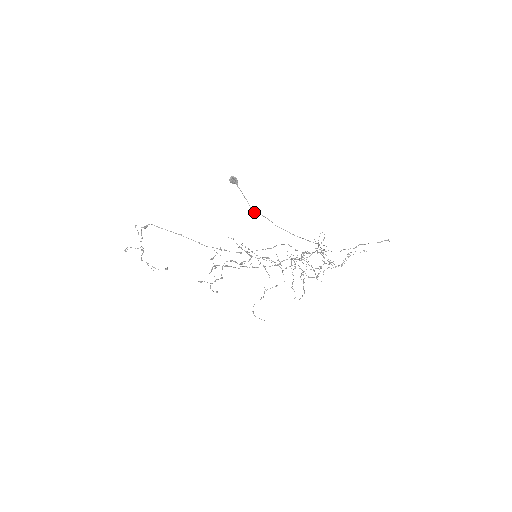
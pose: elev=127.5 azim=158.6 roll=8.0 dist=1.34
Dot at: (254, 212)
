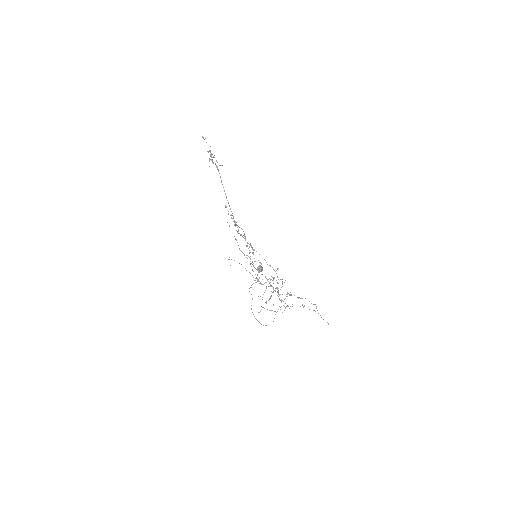
Dot at: (249, 291)
